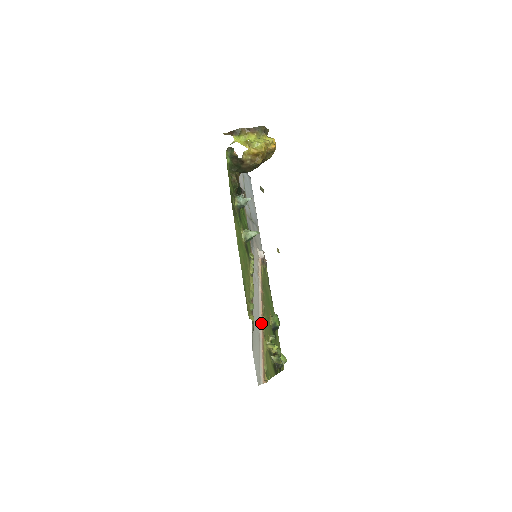
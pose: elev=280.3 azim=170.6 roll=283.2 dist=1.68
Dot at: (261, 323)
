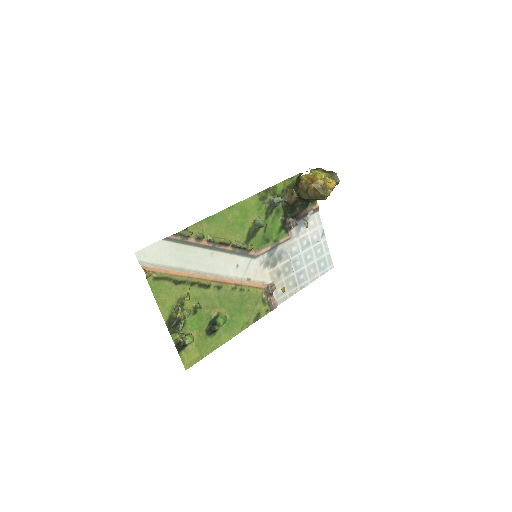
Dot at: (200, 274)
